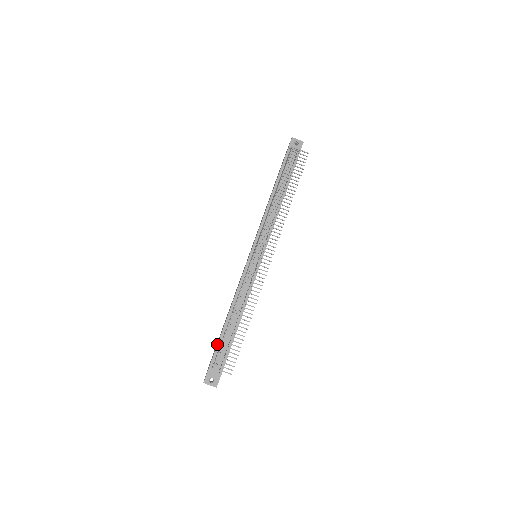
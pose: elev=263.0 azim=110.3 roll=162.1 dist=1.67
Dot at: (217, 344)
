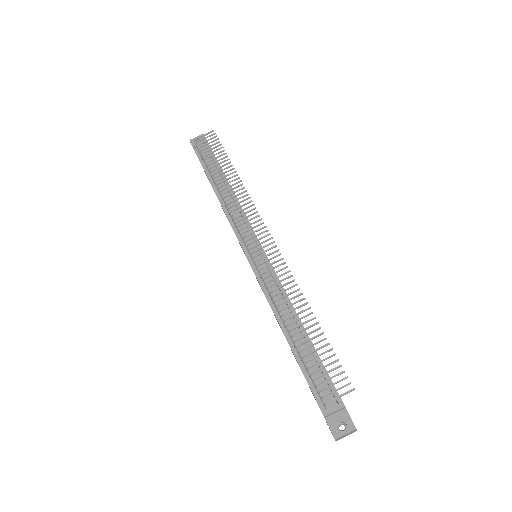
Dot at: occluded
